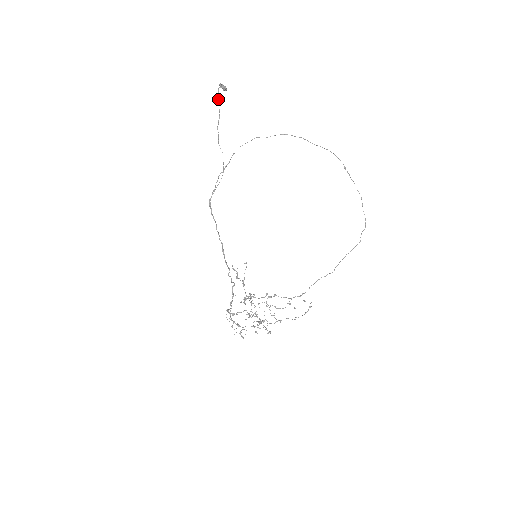
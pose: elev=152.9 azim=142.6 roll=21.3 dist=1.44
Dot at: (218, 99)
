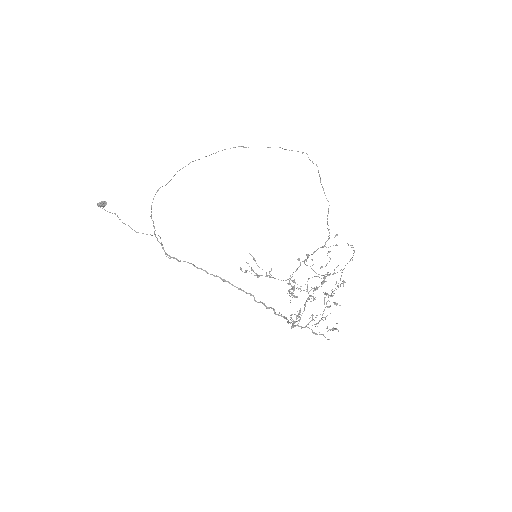
Dot at: (105, 210)
